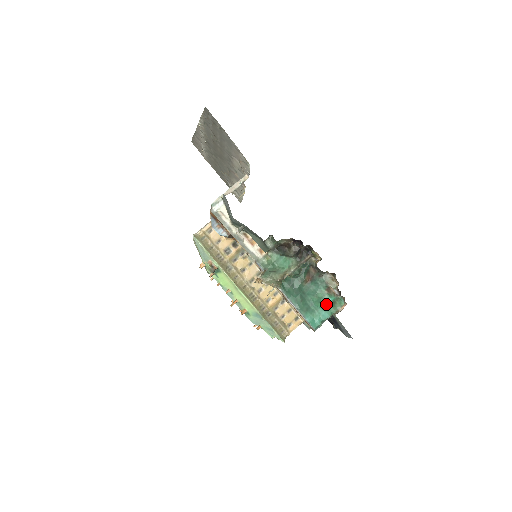
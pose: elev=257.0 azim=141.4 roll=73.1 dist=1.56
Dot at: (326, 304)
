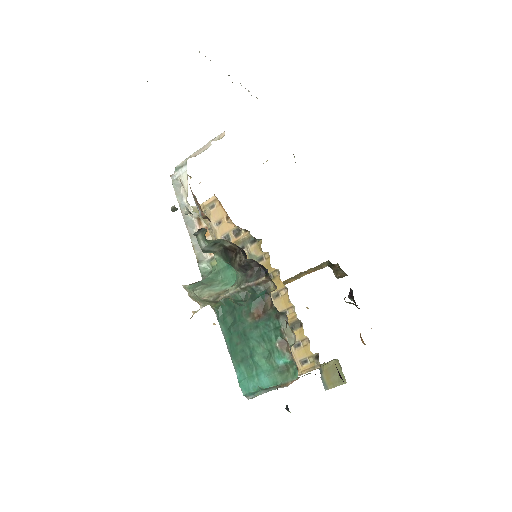
Dot at: (272, 365)
